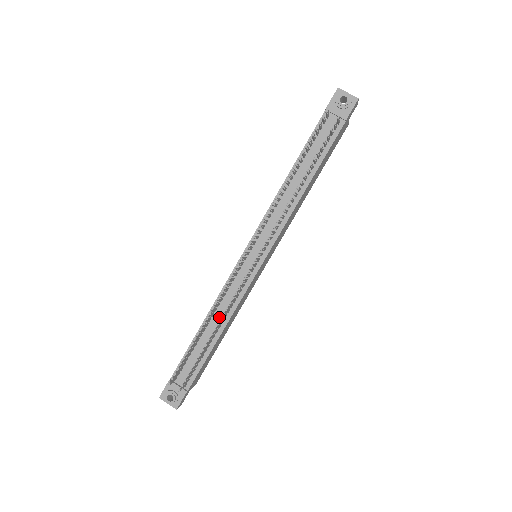
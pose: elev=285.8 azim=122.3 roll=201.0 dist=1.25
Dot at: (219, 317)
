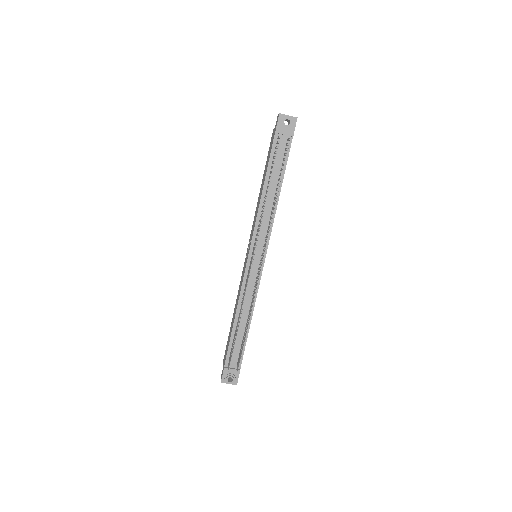
Dot at: (245, 310)
